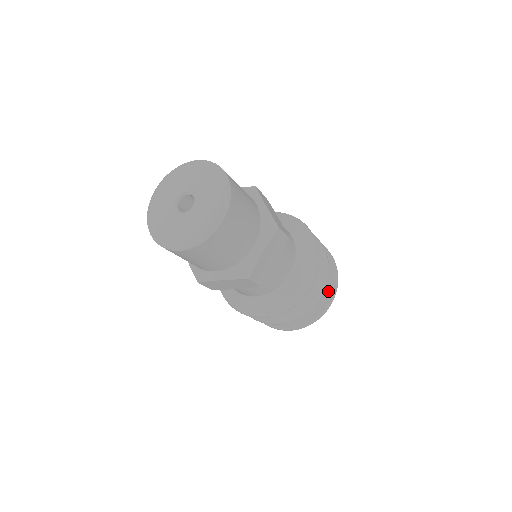
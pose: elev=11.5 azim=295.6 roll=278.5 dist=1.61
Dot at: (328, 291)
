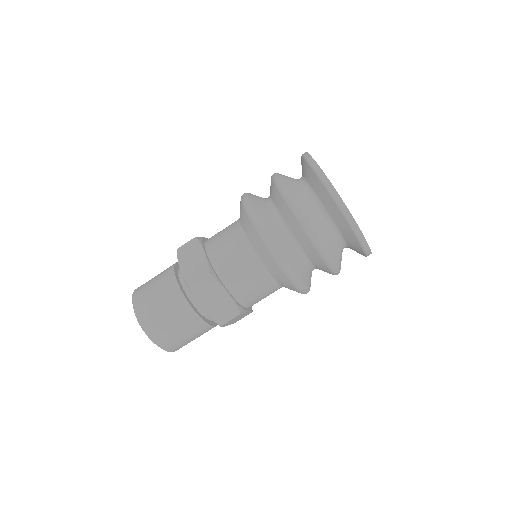
Dot at: (359, 251)
